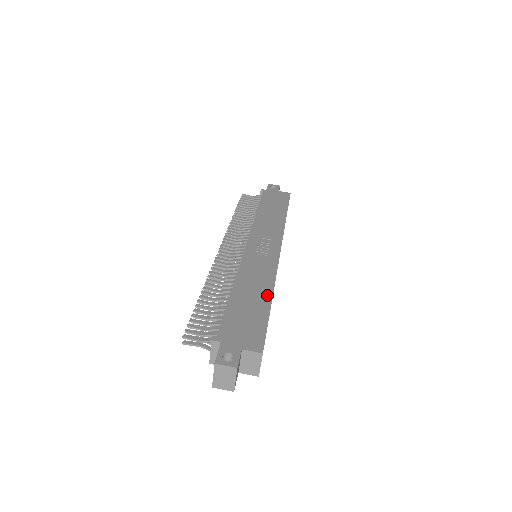
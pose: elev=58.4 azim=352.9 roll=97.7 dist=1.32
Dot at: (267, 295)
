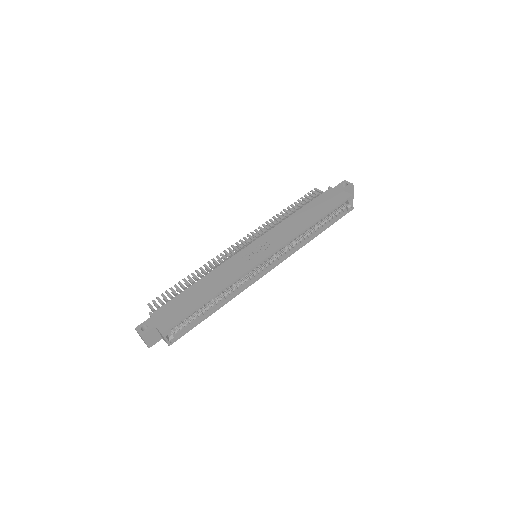
Dot at: (210, 294)
